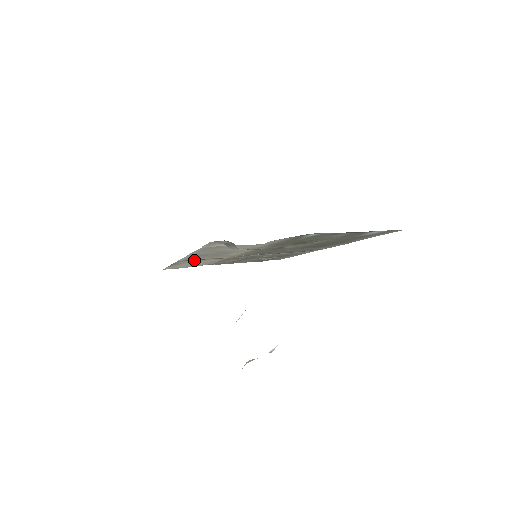
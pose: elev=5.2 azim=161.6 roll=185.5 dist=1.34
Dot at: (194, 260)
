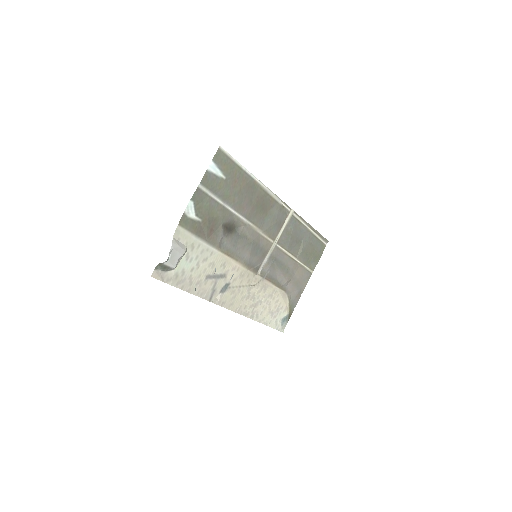
Dot at: (244, 301)
